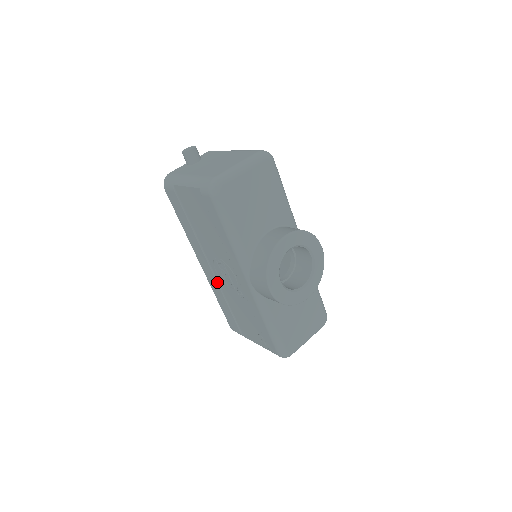
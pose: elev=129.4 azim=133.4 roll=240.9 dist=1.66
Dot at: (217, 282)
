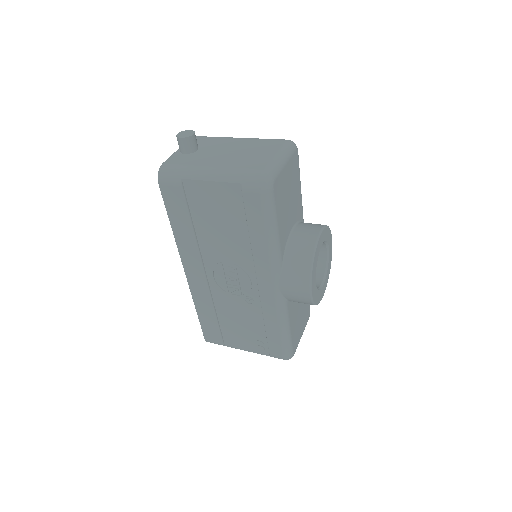
Dot at: (209, 290)
